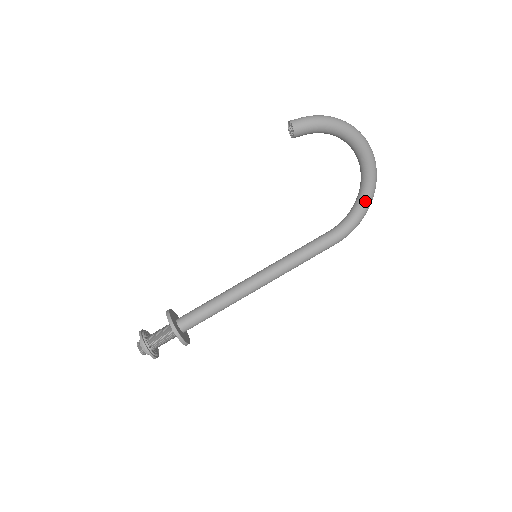
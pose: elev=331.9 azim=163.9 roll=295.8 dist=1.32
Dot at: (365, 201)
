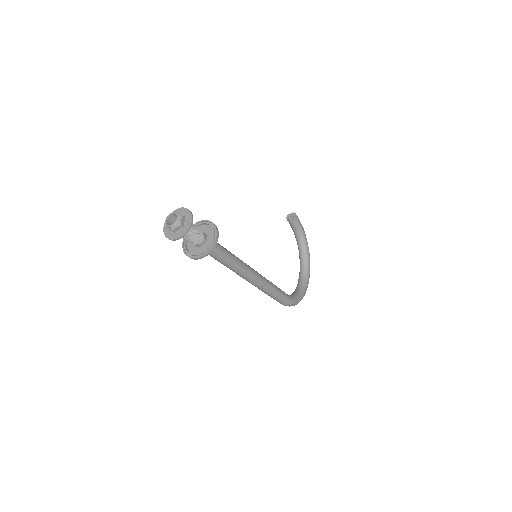
Dot at: (303, 292)
